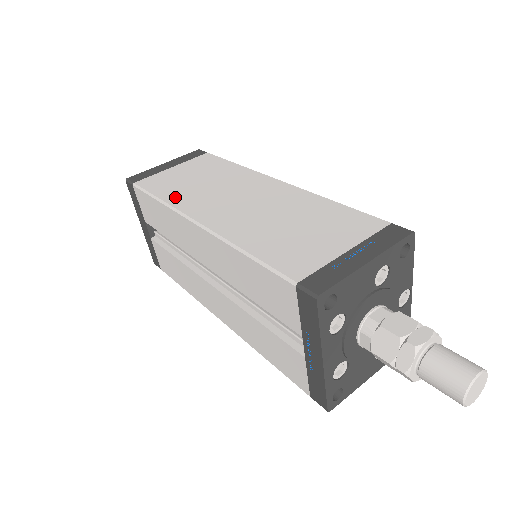
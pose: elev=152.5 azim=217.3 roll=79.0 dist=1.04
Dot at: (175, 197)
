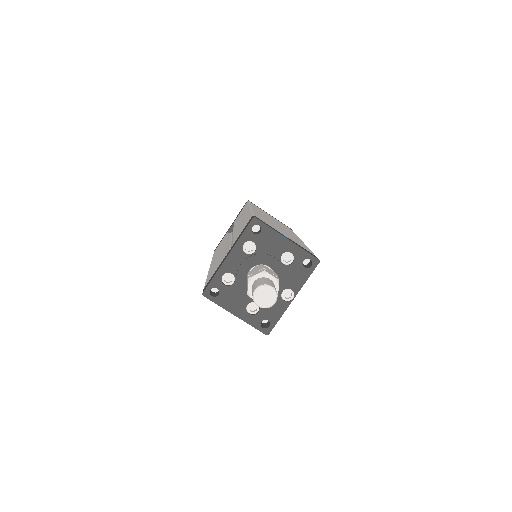
Dot at: (256, 208)
